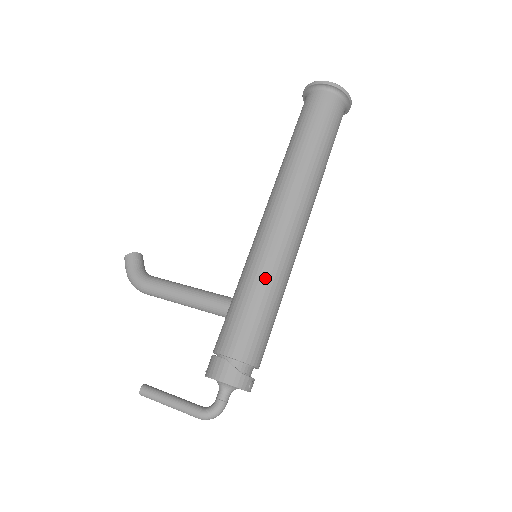
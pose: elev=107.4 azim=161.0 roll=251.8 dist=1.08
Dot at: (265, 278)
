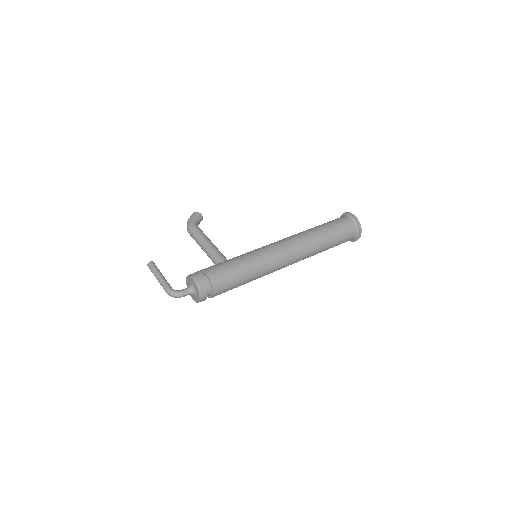
Dot at: (253, 261)
